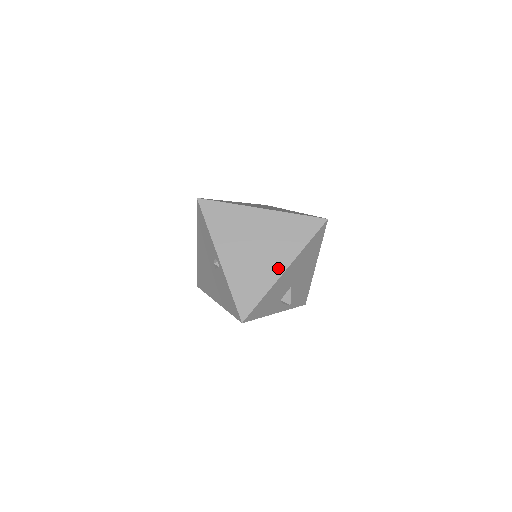
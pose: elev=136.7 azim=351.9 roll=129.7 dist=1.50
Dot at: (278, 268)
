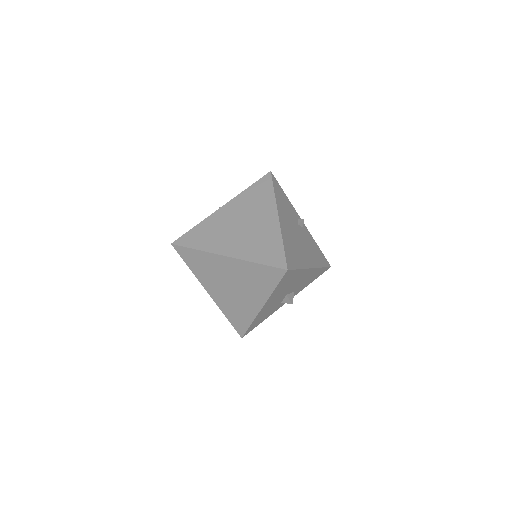
Dot at: (255, 306)
